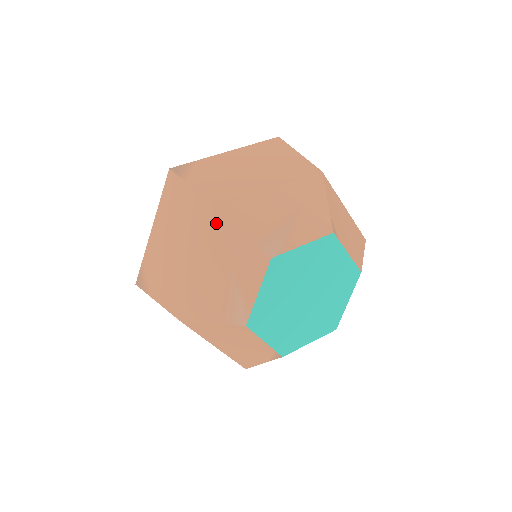
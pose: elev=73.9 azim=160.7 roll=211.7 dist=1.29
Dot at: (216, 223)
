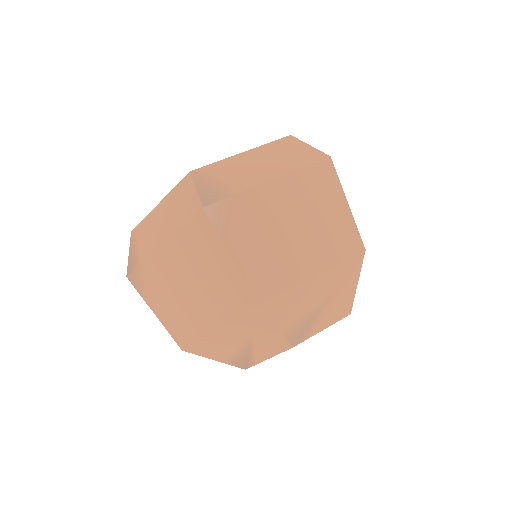
Dot at: (252, 314)
